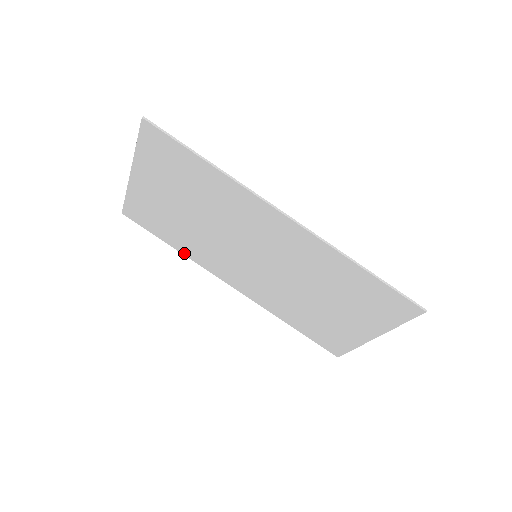
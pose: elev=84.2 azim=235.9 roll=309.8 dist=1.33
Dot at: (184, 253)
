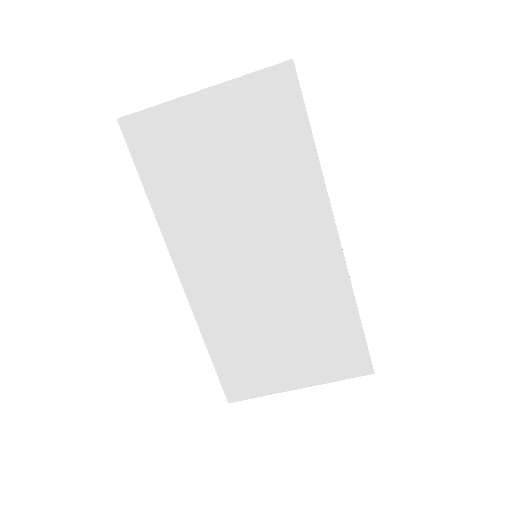
Dot at: (157, 210)
